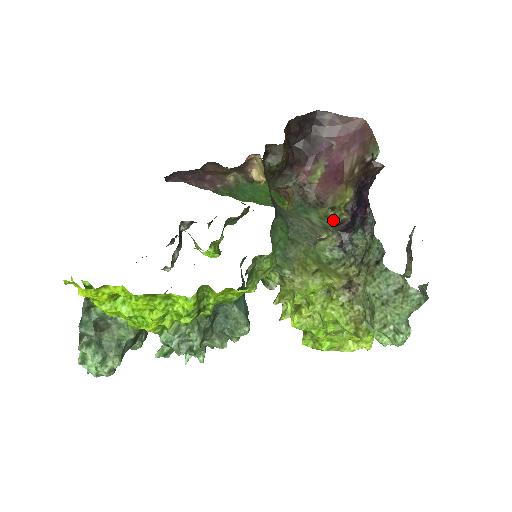
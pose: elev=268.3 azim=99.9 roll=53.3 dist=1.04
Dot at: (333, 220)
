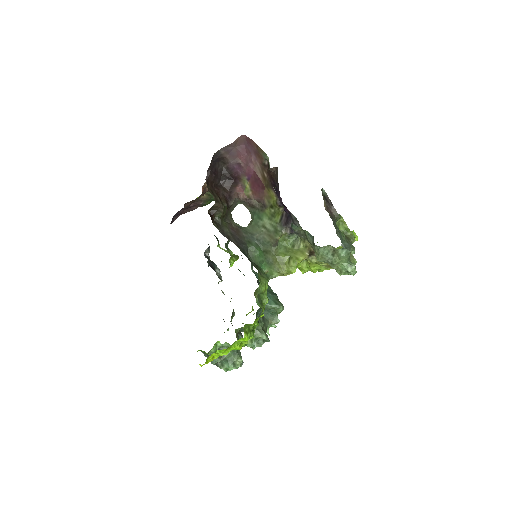
Dot at: (277, 216)
